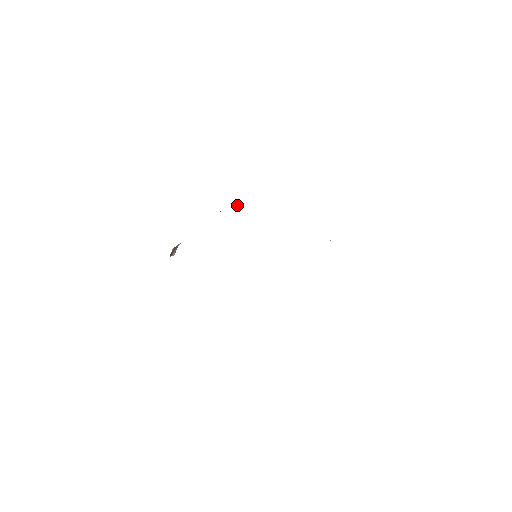
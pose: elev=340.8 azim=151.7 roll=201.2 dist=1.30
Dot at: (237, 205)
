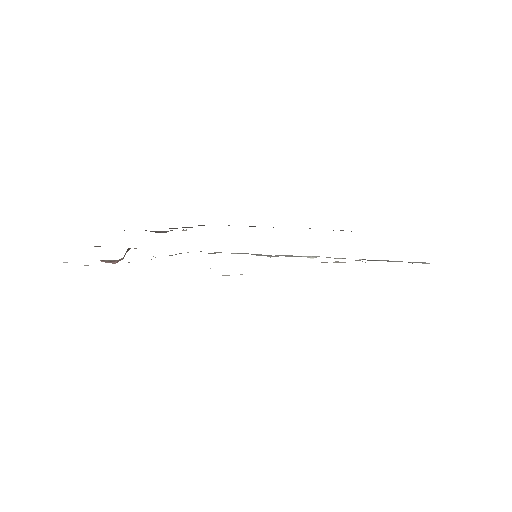
Dot at: (185, 230)
